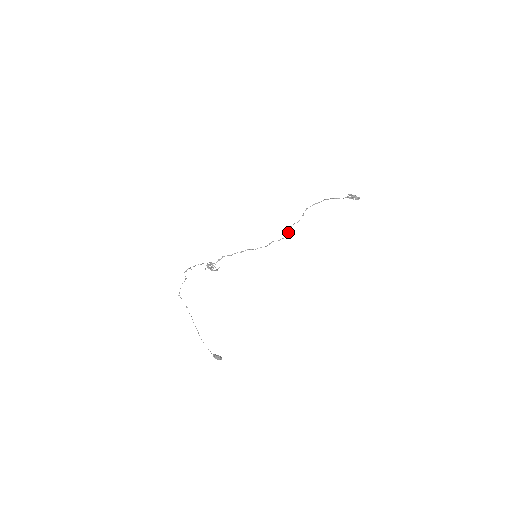
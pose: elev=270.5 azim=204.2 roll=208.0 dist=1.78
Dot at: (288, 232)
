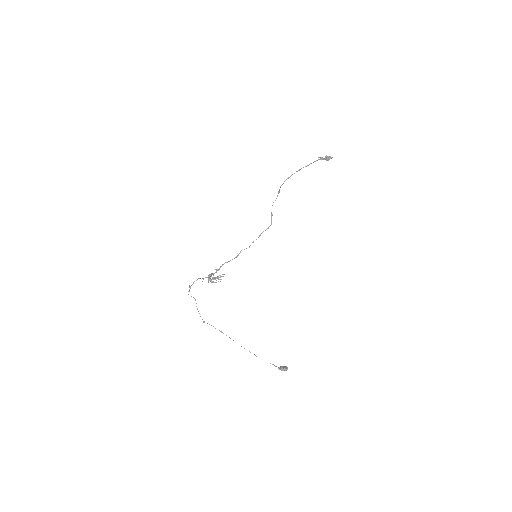
Dot at: (272, 215)
